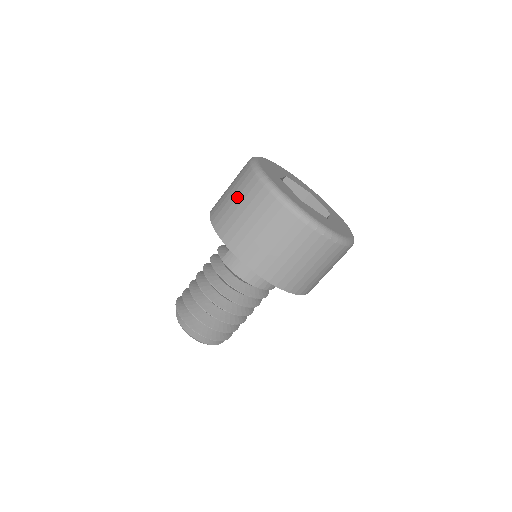
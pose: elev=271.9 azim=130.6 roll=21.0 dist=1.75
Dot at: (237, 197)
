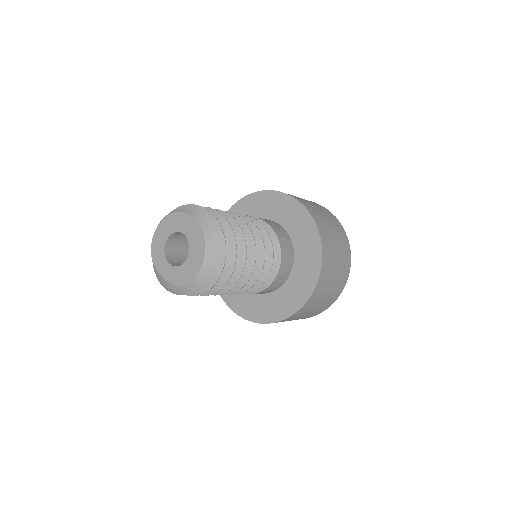
Dot at: occluded
